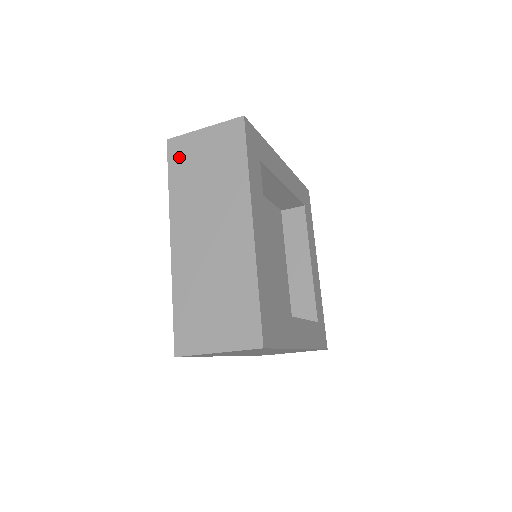
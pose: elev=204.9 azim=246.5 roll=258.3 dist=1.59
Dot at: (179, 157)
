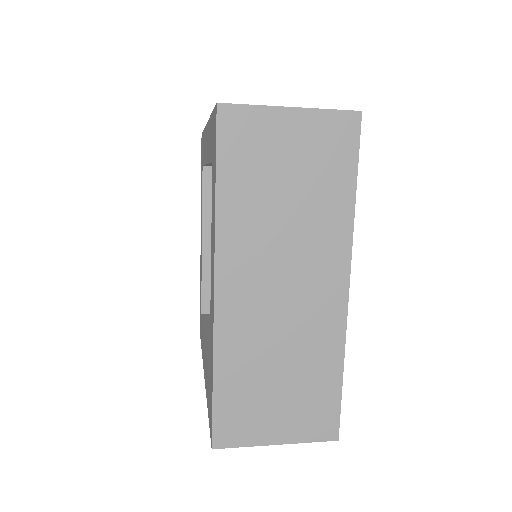
Dot at: (240, 146)
